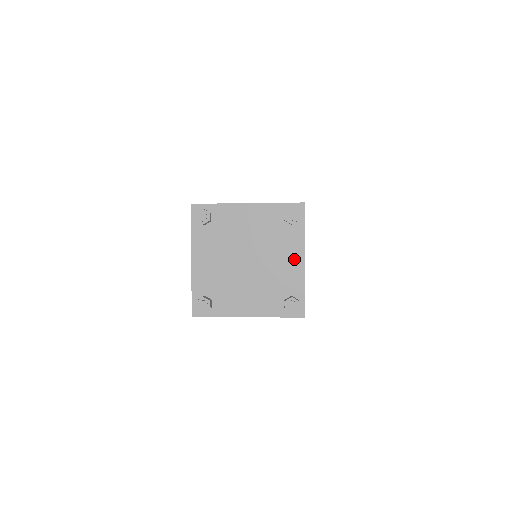
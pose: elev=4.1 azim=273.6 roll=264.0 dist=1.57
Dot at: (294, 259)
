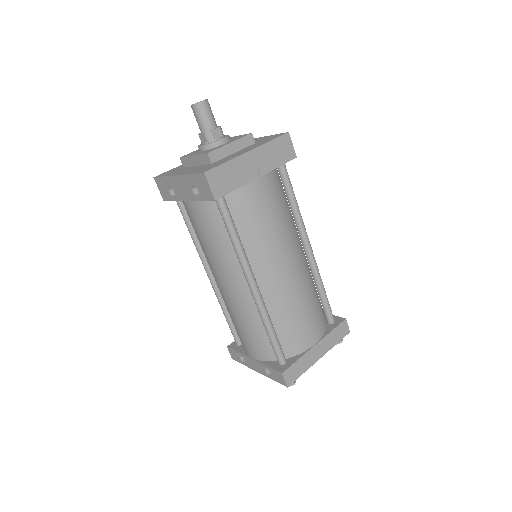
Dot at: occluded
